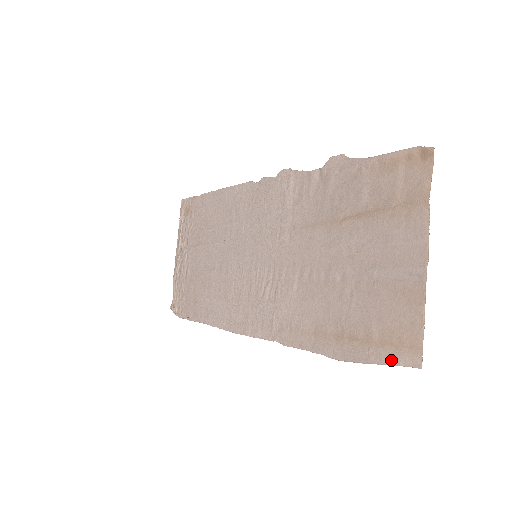
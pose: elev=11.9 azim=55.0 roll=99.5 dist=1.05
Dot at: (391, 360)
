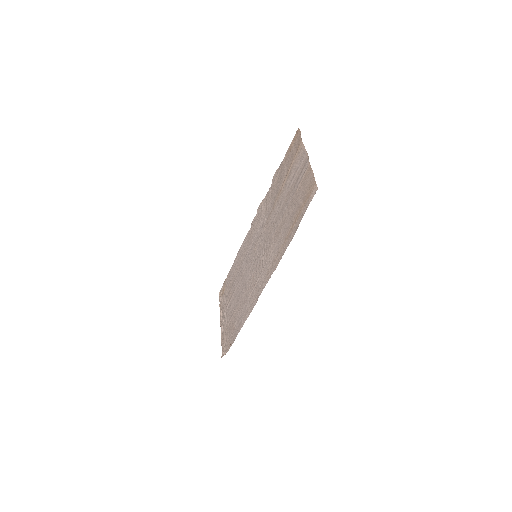
Dot at: (309, 203)
